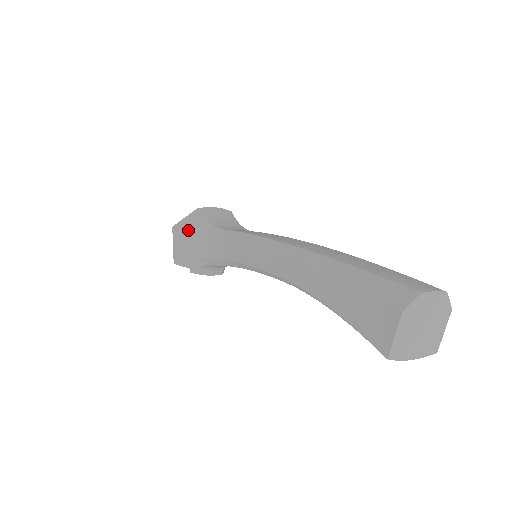
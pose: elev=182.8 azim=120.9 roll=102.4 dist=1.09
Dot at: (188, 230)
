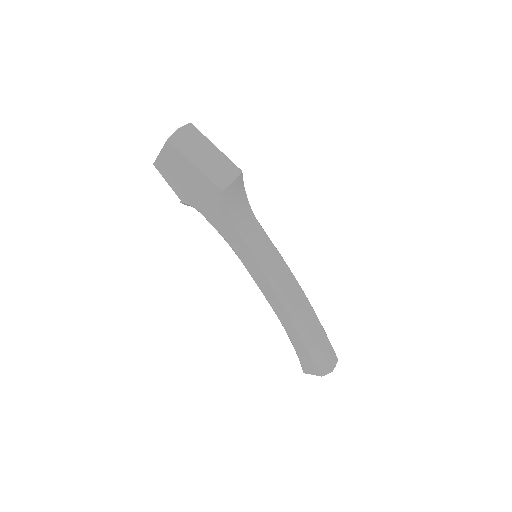
Dot at: (197, 182)
